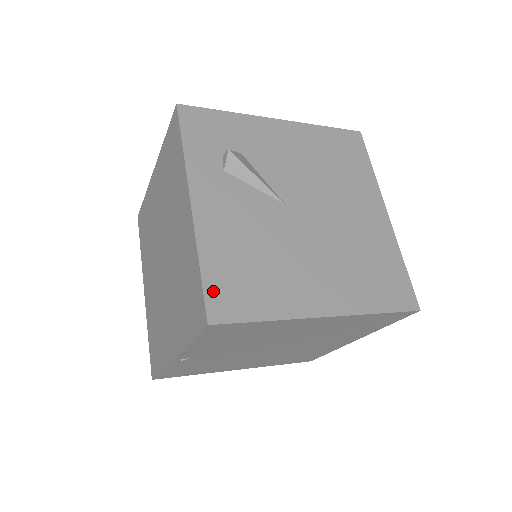
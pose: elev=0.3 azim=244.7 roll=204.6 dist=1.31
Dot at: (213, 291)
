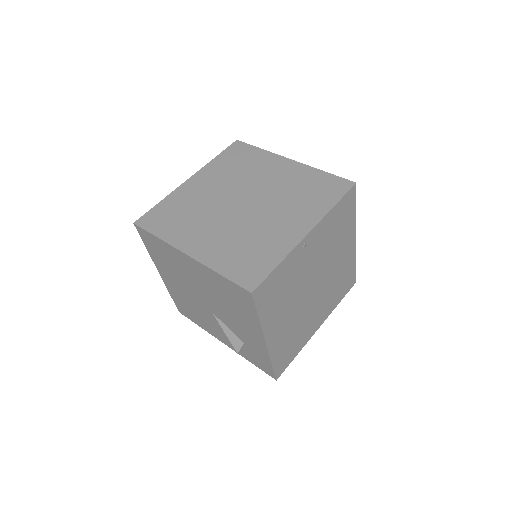
Dot at: occluded
